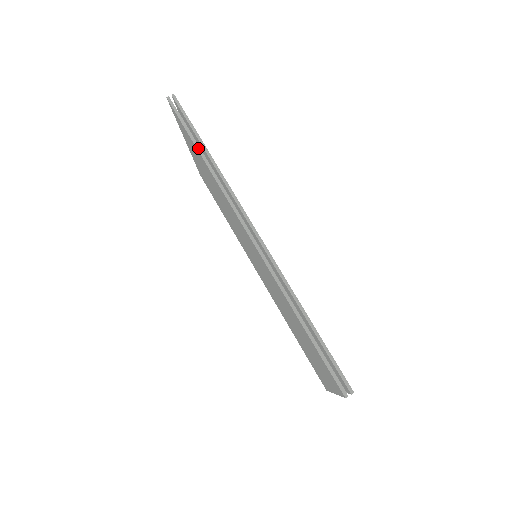
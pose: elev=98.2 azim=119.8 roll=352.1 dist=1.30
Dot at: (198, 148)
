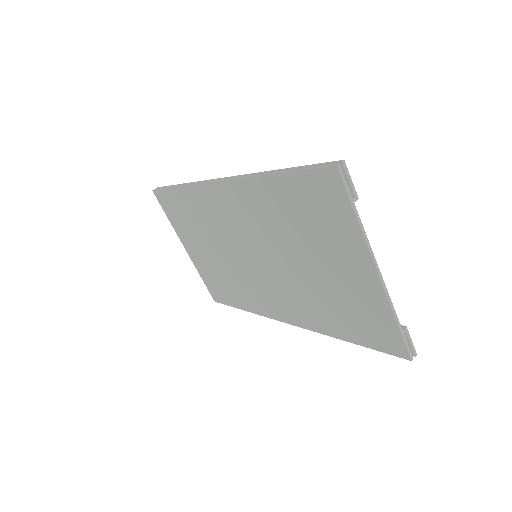
Dot at: (175, 187)
